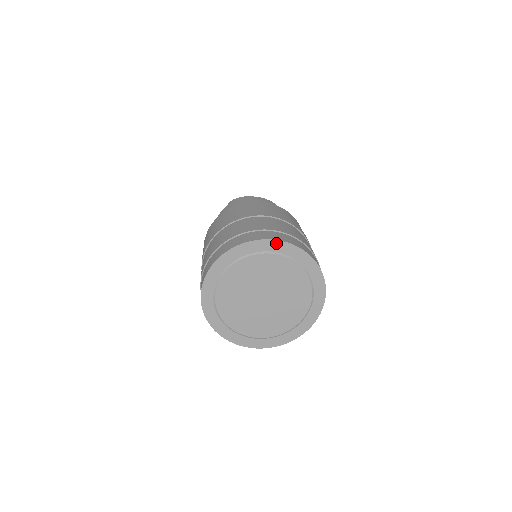
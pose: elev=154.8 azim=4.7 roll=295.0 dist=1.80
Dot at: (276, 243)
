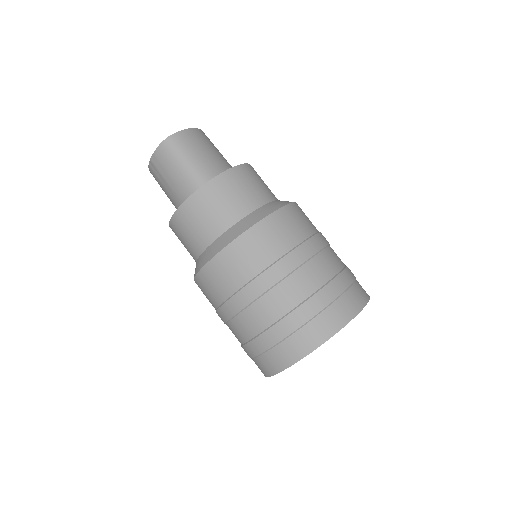
Dot at: occluded
